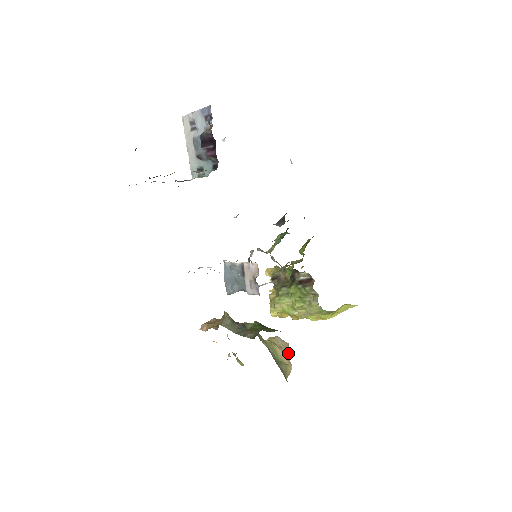
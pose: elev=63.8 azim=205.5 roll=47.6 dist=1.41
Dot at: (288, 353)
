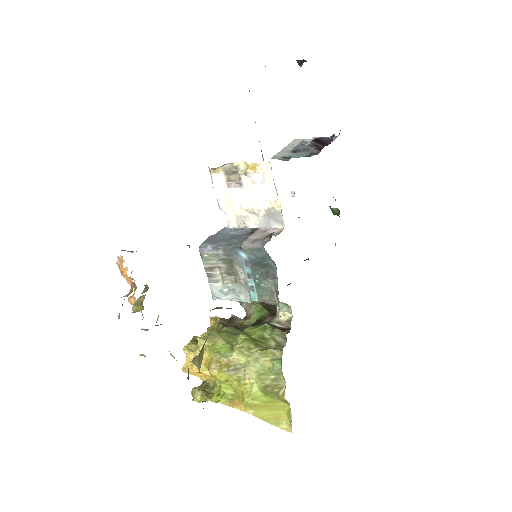
Dot at: occluded
